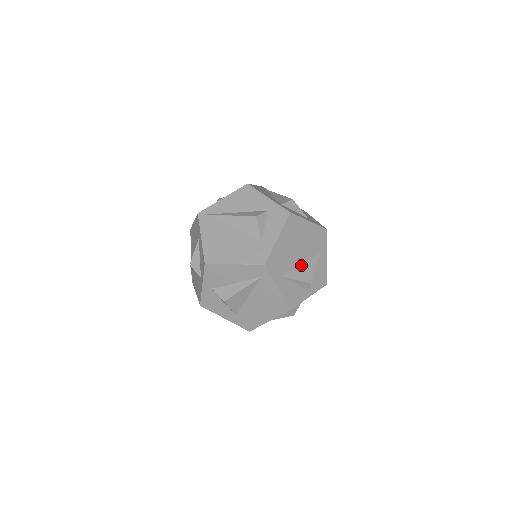
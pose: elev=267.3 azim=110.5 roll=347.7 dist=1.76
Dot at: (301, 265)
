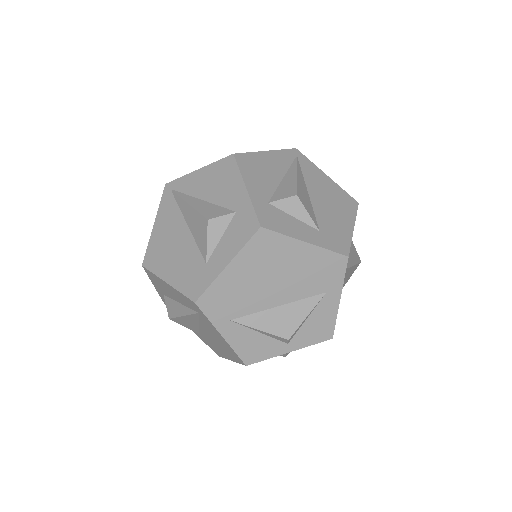
Dot at: (277, 307)
